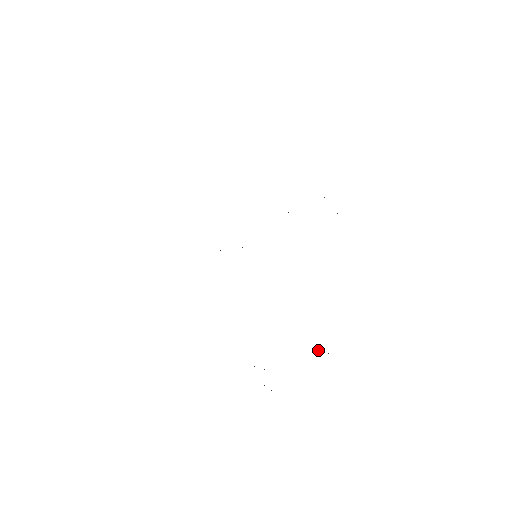
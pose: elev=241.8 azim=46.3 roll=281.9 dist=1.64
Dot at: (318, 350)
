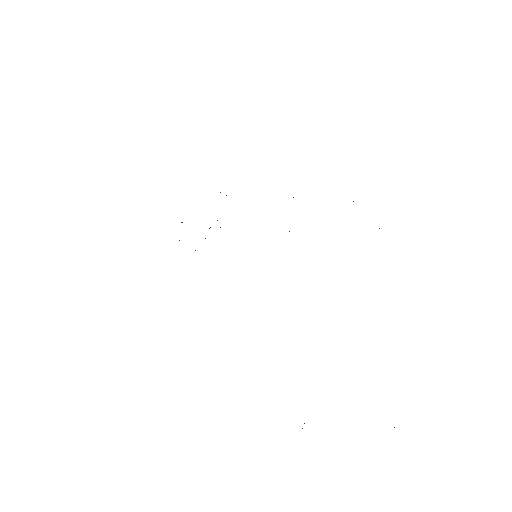
Dot at: occluded
